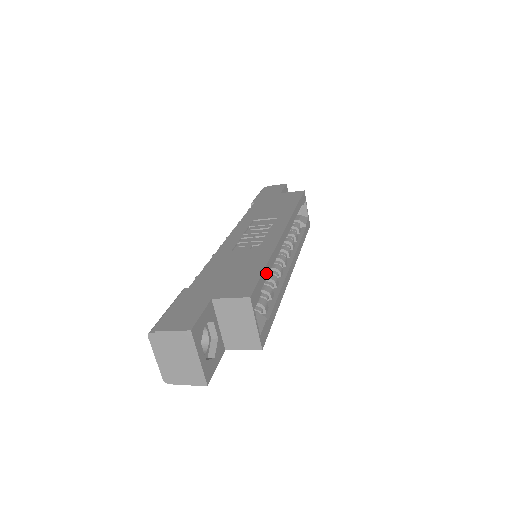
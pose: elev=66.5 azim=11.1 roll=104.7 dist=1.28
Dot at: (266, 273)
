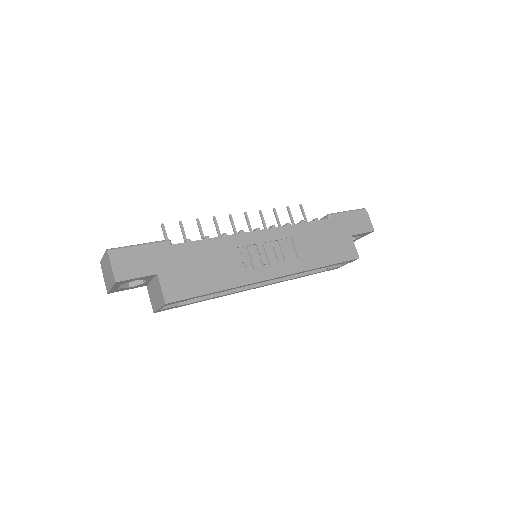
Dot at: (208, 294)
